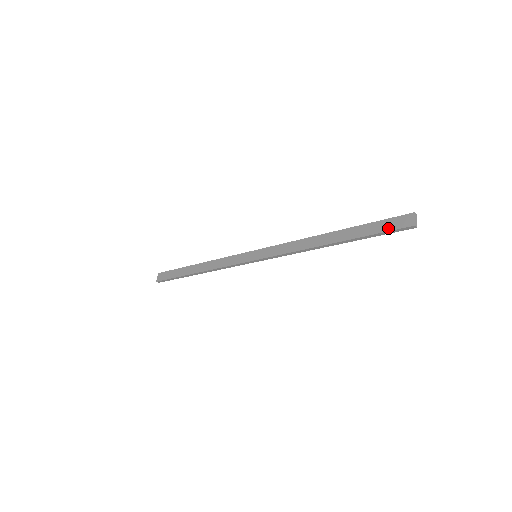
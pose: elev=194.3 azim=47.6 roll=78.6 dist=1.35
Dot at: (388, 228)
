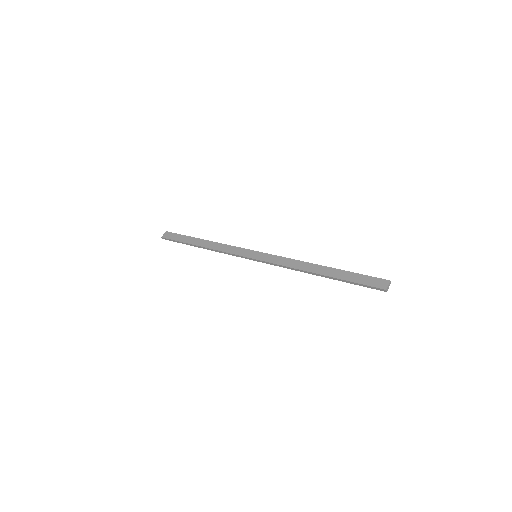
Dot at: (367, 283)
